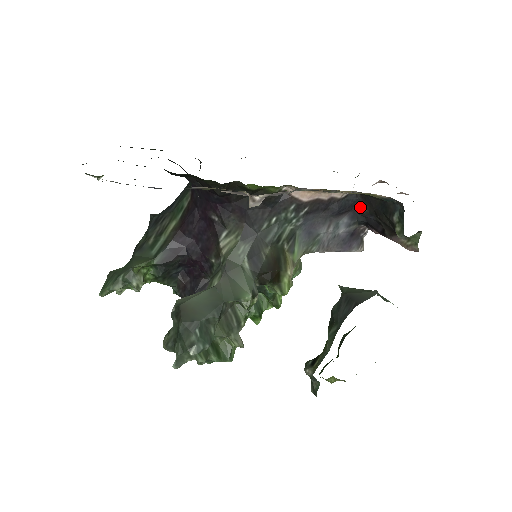
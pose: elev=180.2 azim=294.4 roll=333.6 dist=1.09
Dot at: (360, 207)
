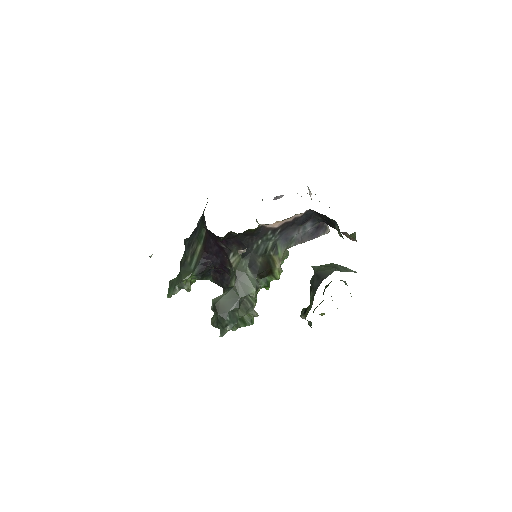
Dot at: (316, 216)
